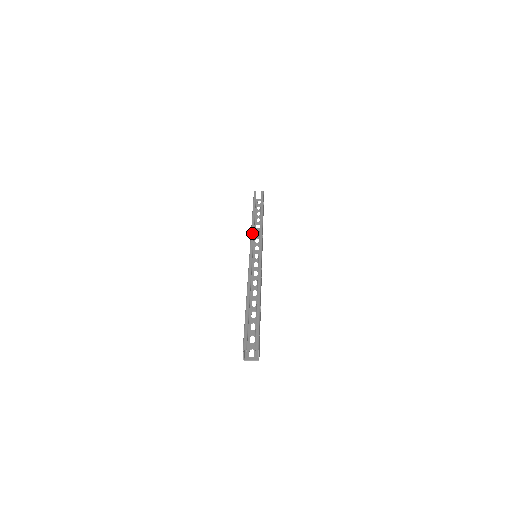
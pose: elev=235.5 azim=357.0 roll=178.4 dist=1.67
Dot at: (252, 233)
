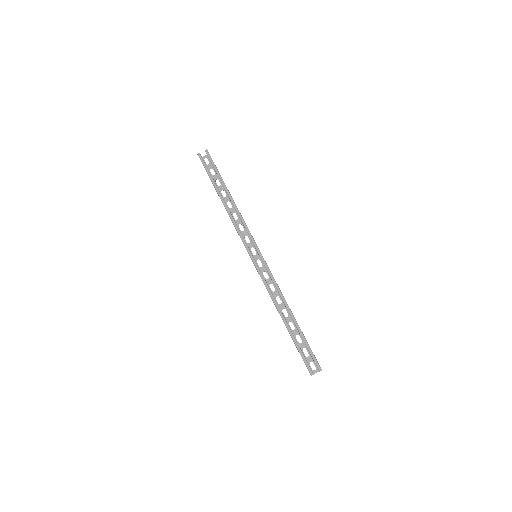
Dot at: (237, 230)
